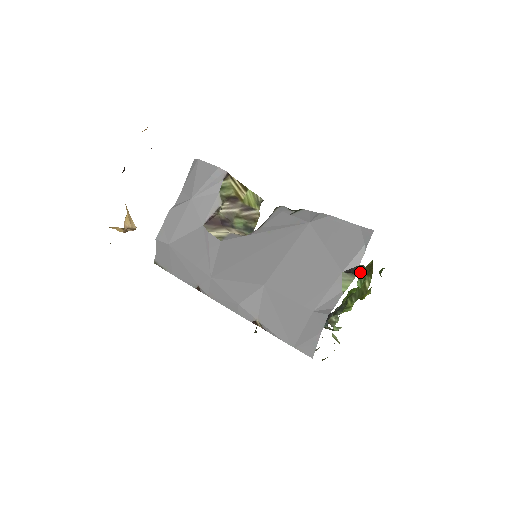
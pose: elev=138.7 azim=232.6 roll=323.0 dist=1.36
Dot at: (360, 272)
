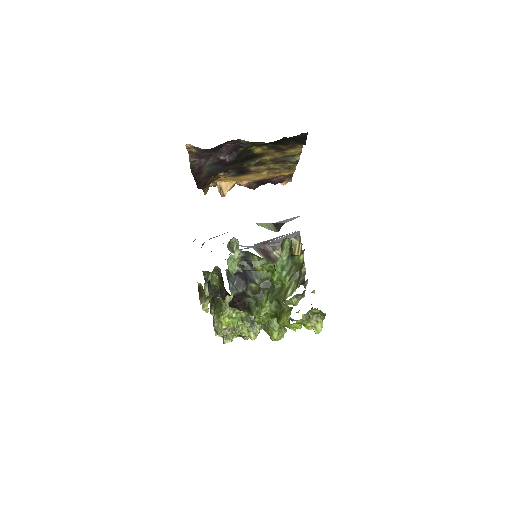
Dot at: (287, 253)
